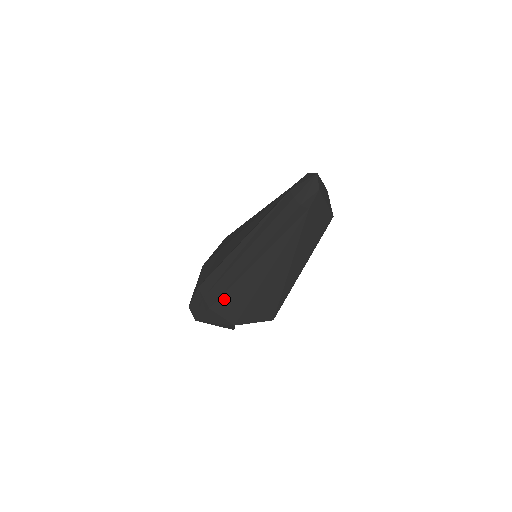
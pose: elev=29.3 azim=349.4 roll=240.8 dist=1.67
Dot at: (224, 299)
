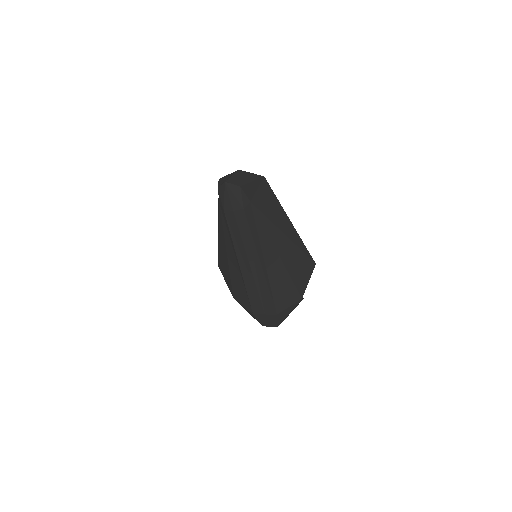
Dot at: (277, 300)
